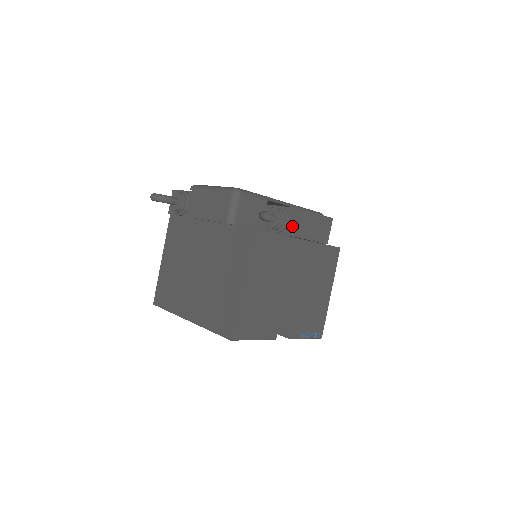
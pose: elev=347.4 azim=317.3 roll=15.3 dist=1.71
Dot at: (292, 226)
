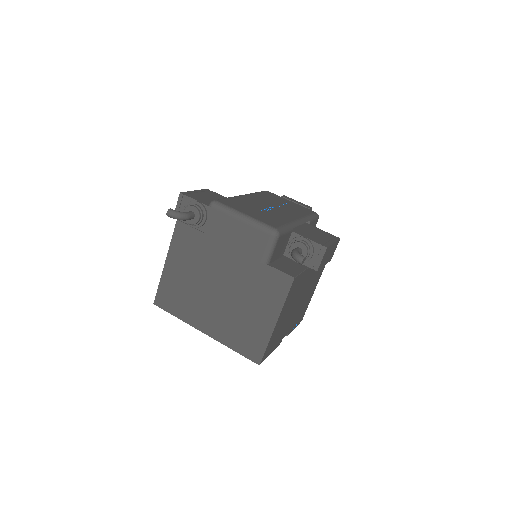
Dot at: (317, 262)
